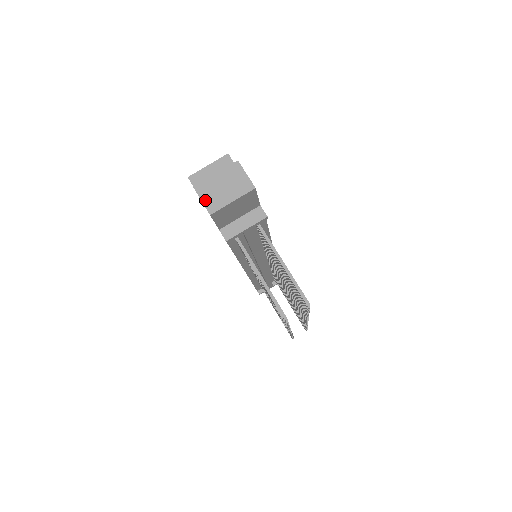
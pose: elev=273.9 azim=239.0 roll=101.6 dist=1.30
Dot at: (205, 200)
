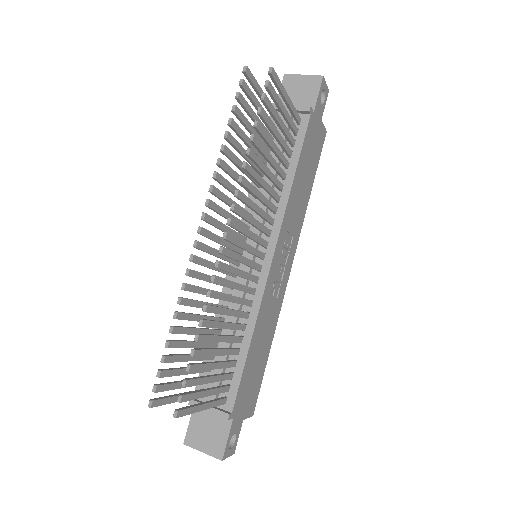
Dot at: occluded
